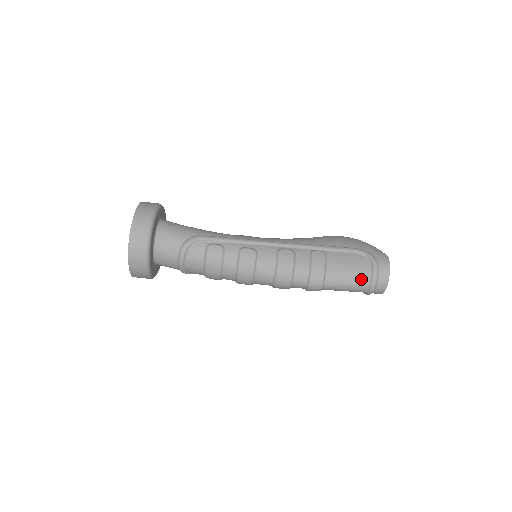
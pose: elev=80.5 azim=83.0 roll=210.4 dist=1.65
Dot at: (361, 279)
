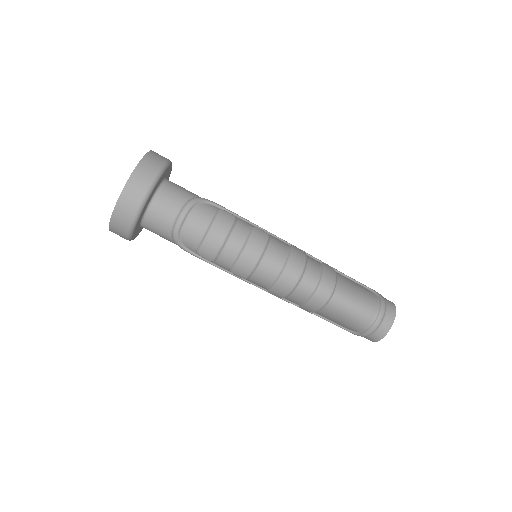
Dot at: (370, 304)
